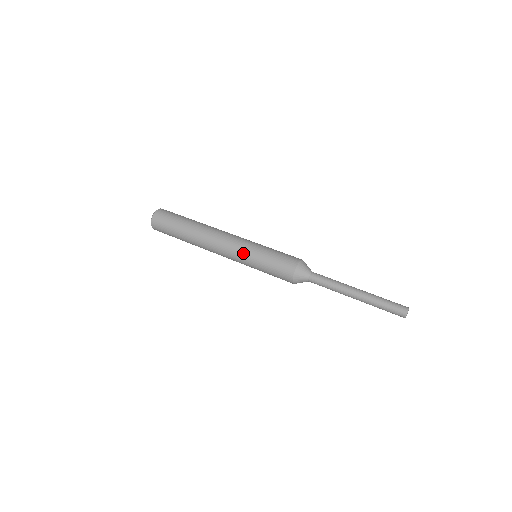
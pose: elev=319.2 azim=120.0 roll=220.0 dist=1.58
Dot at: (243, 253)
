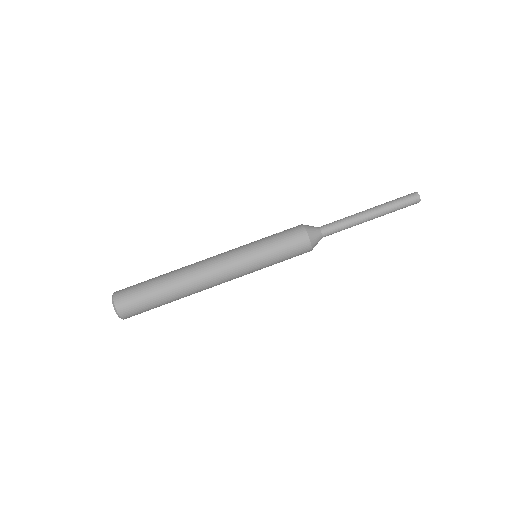
Dot at: occluded
